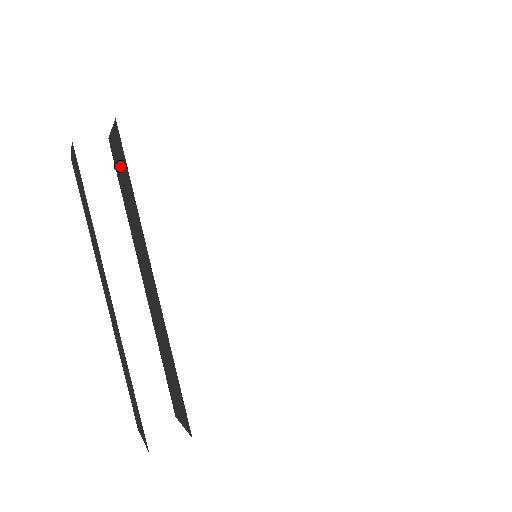
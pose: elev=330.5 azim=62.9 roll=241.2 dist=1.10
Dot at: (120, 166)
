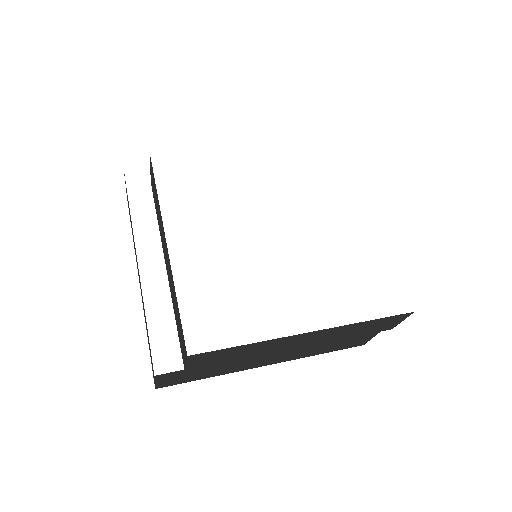
Dot at: occluded
